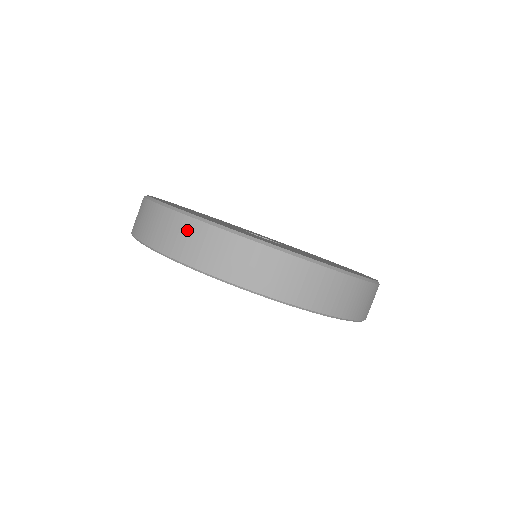
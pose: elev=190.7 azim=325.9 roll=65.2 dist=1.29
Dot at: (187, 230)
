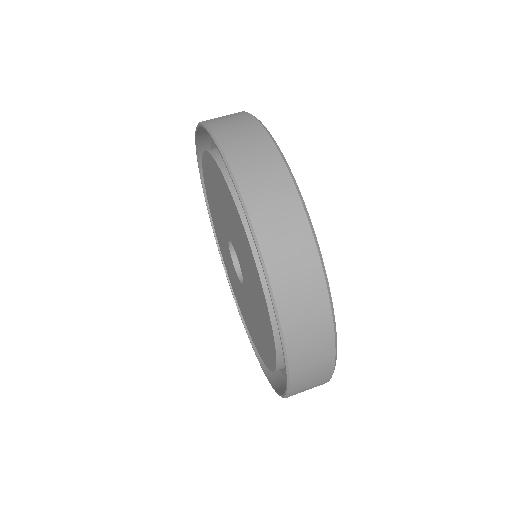
Dot at: (276, 181)
